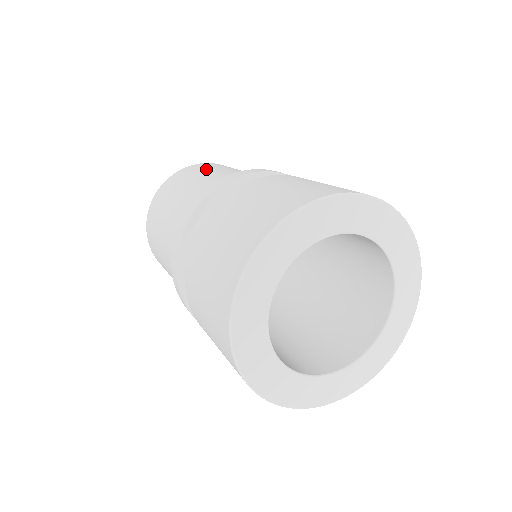
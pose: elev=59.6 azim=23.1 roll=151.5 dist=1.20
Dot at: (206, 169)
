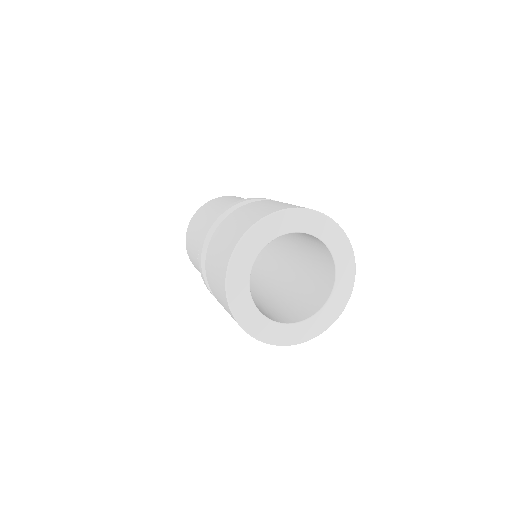
Dot at: occluded
